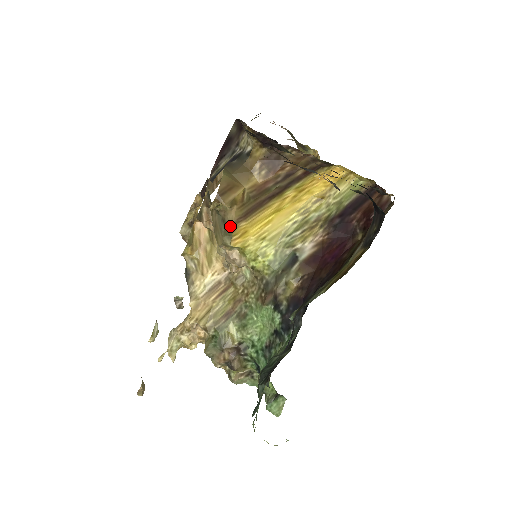
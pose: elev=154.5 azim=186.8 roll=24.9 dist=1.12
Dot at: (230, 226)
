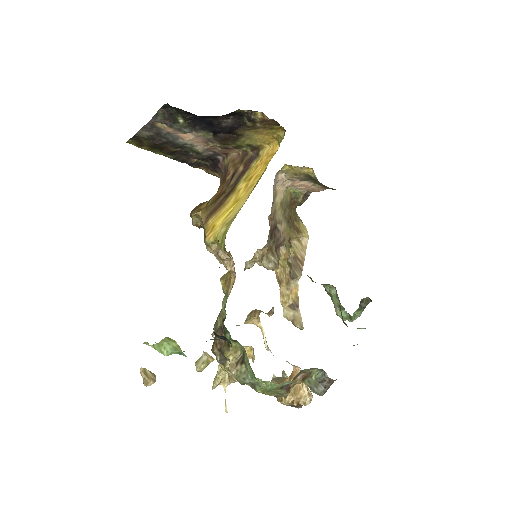
Dot at: (204, 228)
